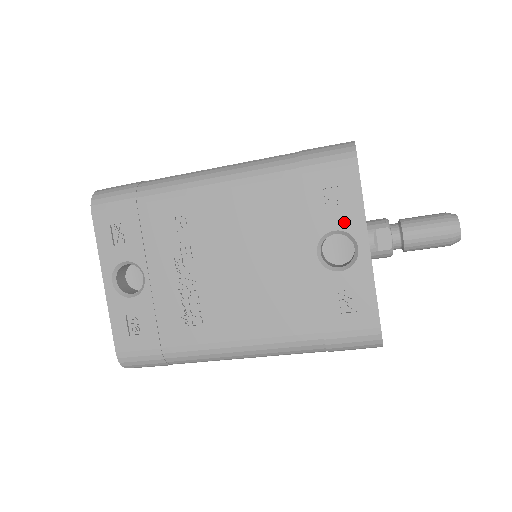
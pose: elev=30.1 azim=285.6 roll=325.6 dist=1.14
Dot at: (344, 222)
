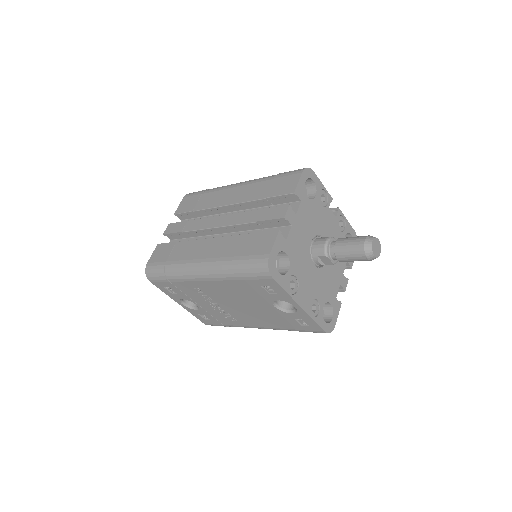
Dot at: (281, 298)
